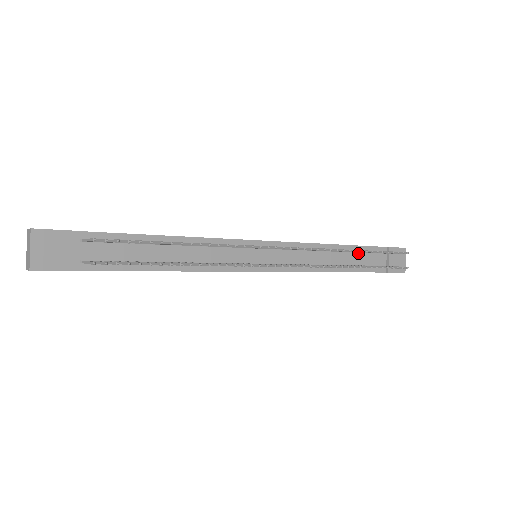
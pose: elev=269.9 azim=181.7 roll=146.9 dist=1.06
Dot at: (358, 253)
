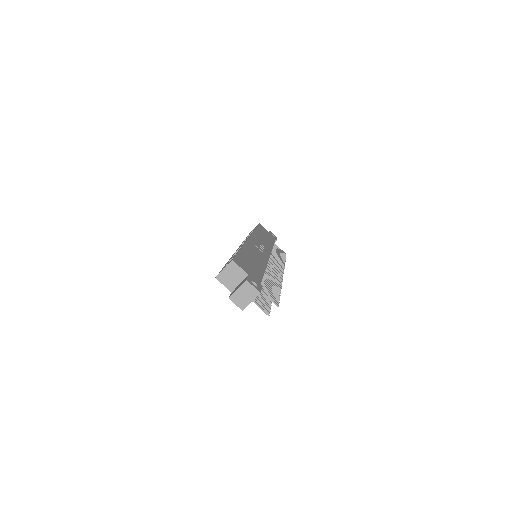
Dot at: occluded
